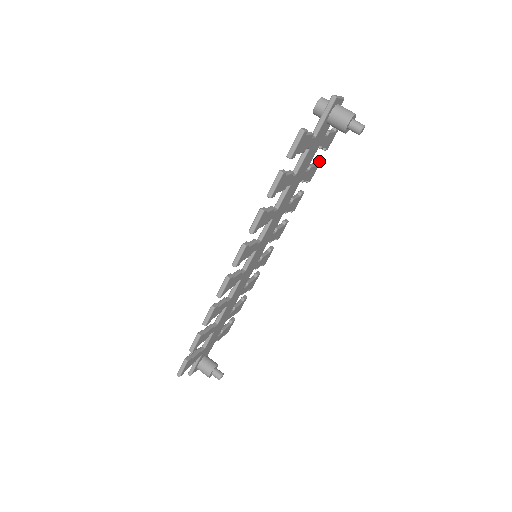
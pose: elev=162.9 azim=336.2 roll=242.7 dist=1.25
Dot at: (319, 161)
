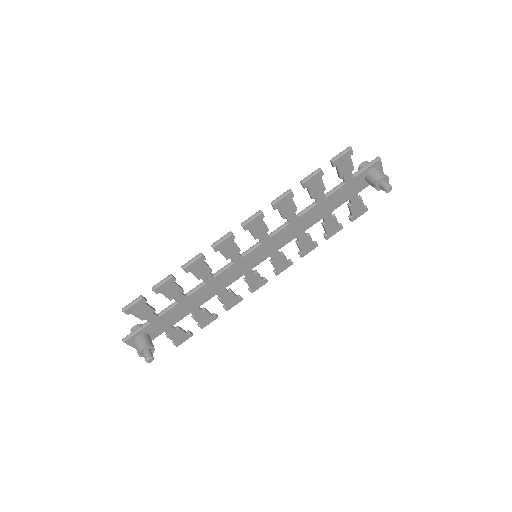
Dot at: occluded
